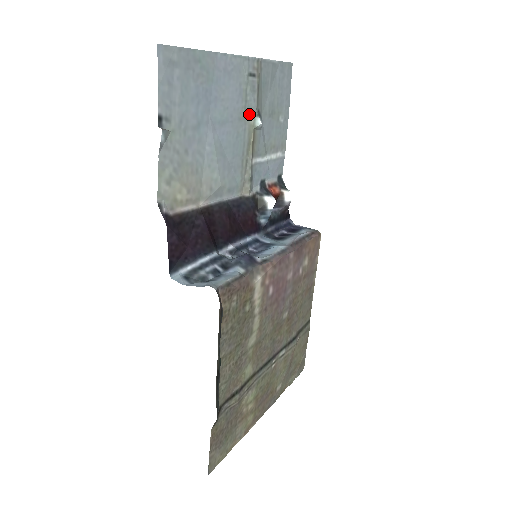
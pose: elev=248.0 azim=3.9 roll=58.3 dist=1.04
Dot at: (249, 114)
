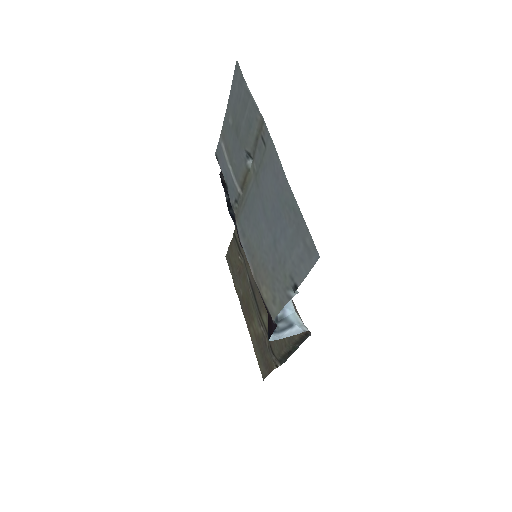
Dot at: (254, 170)
